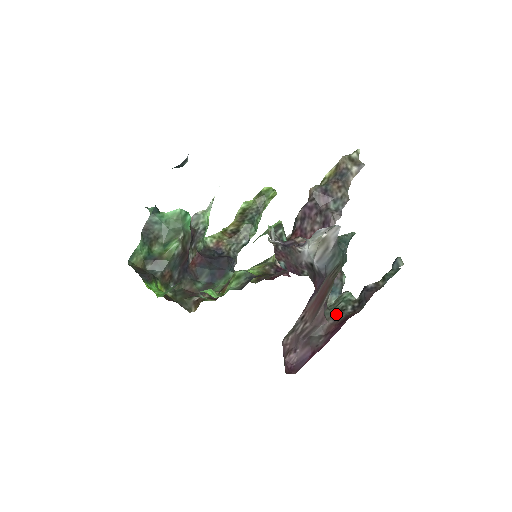
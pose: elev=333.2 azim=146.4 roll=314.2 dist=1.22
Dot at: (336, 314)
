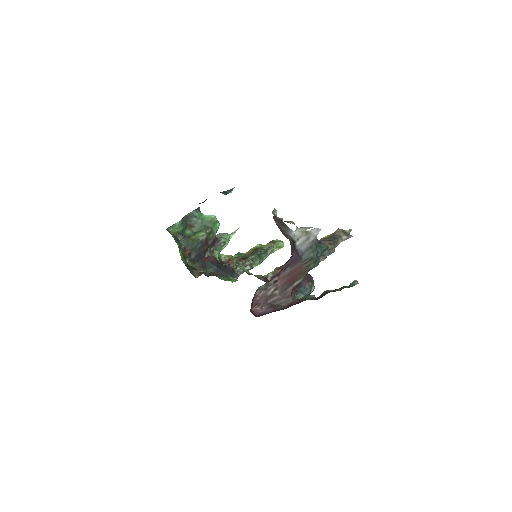
Dot at: (300, 299)
